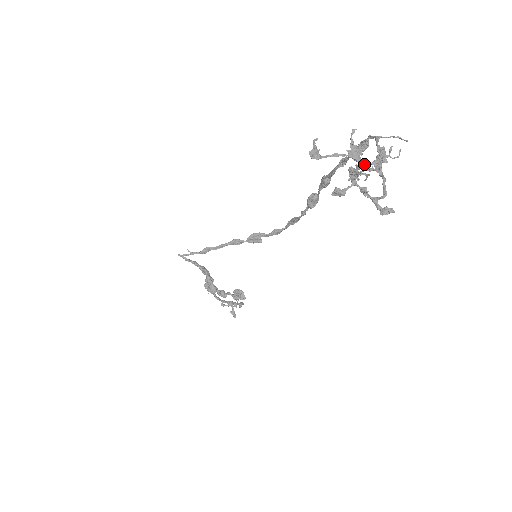
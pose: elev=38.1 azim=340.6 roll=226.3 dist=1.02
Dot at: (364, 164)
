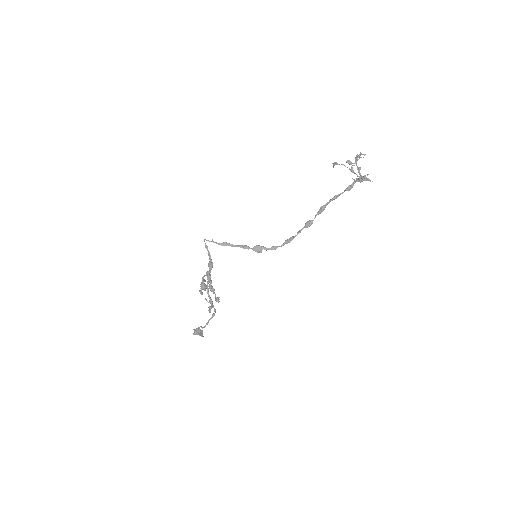
Dot at: (356, 174)
